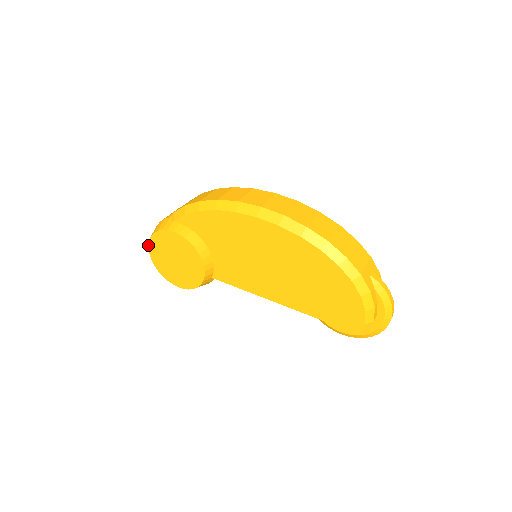
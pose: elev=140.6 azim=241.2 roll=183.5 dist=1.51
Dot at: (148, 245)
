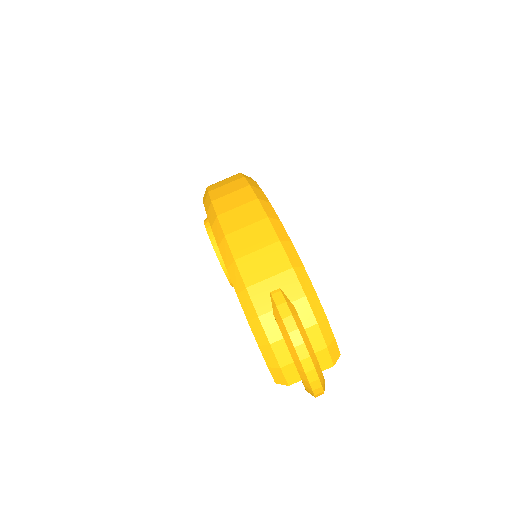
Dot at: occluded
